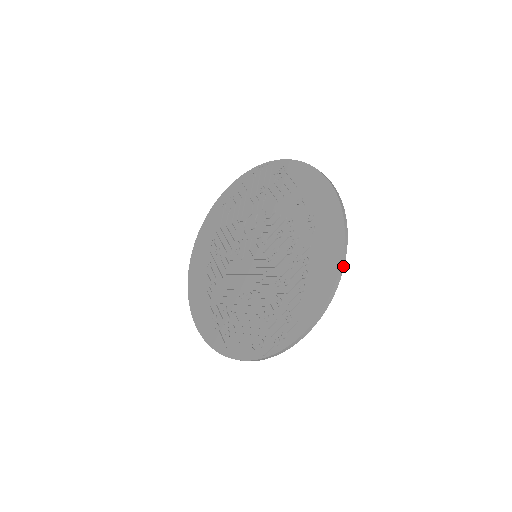
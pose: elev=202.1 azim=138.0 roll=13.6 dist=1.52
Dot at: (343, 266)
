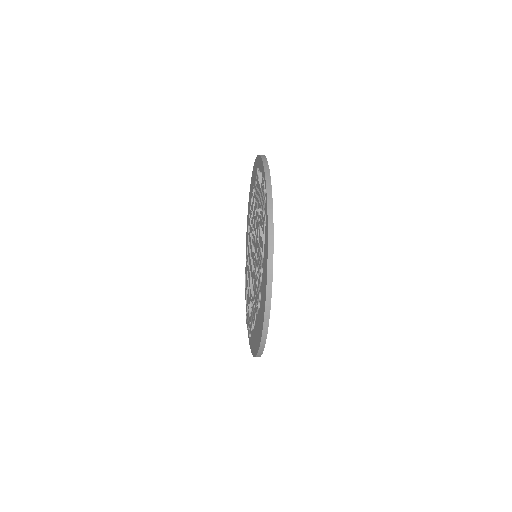
Dot at: (260, 355)
